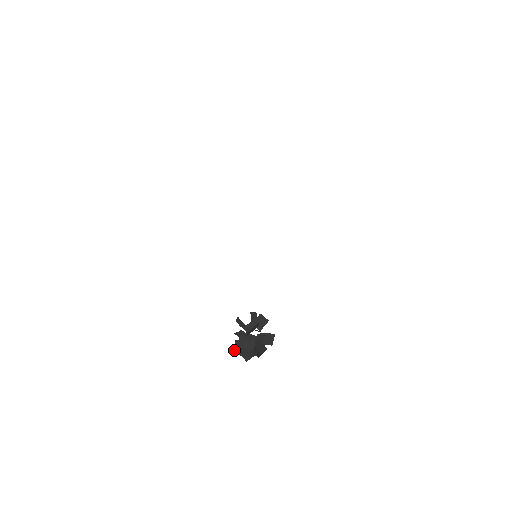
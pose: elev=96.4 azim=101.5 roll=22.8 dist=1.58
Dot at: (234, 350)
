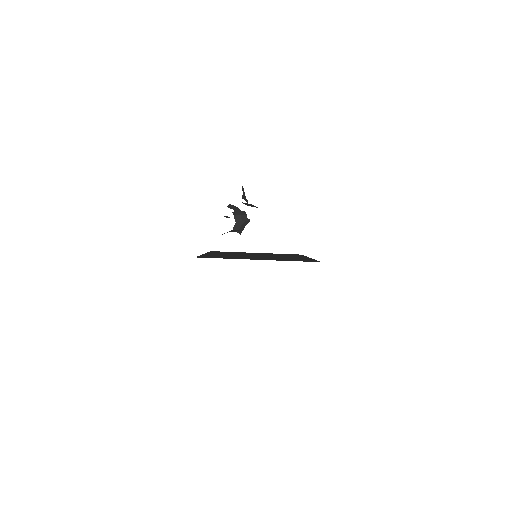
Dot at: occluded
